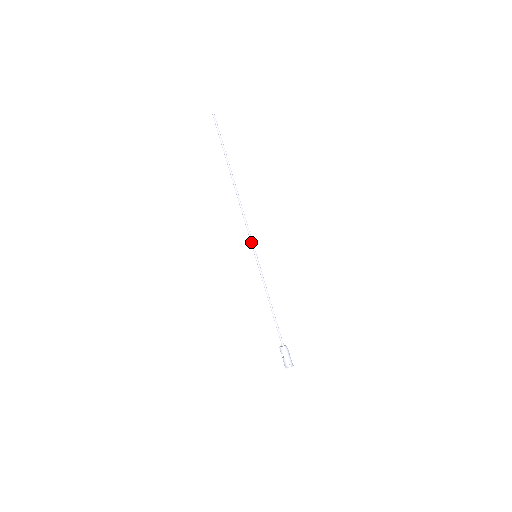
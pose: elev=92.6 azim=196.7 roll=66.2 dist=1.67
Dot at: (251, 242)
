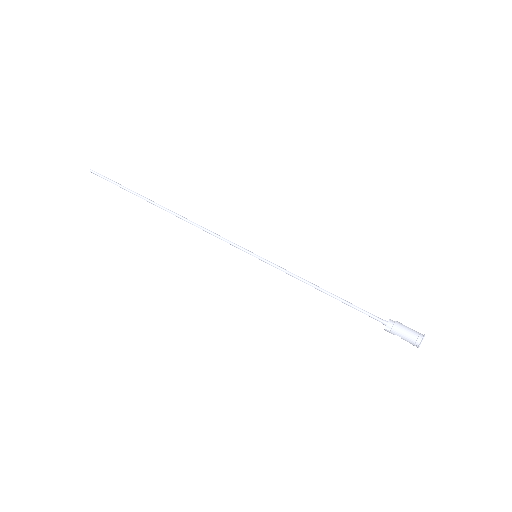
Dot at: occluded
